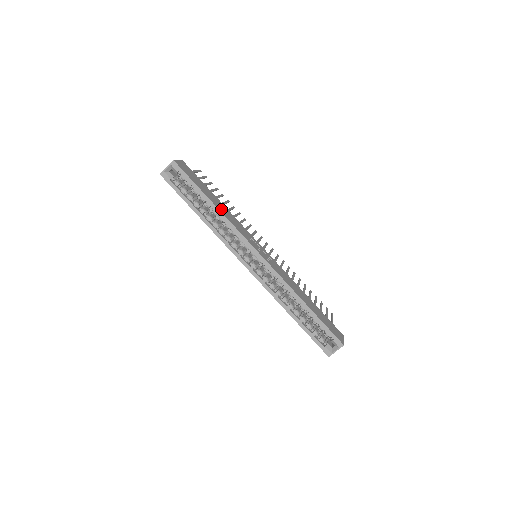
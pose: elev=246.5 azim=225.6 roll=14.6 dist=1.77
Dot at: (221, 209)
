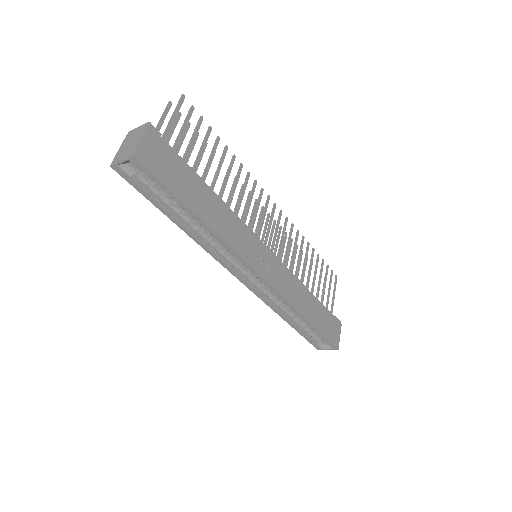
Dot at: (213, 220)
